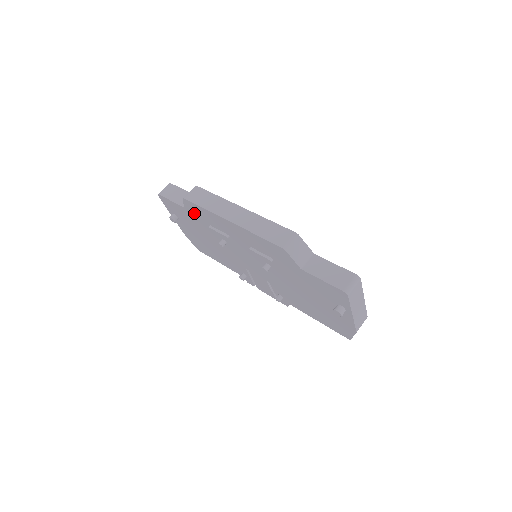
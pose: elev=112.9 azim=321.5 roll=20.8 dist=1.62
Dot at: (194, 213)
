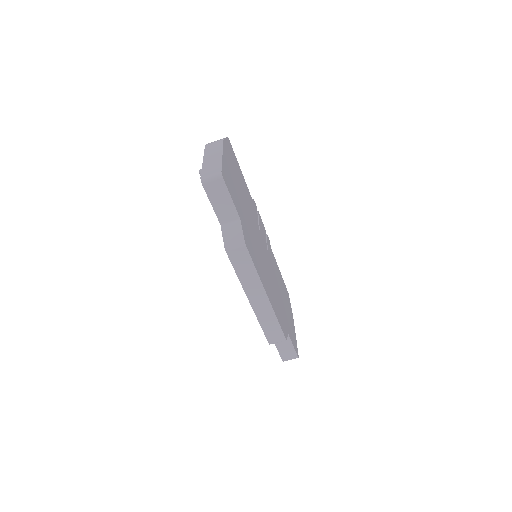
Dot at: occluded
